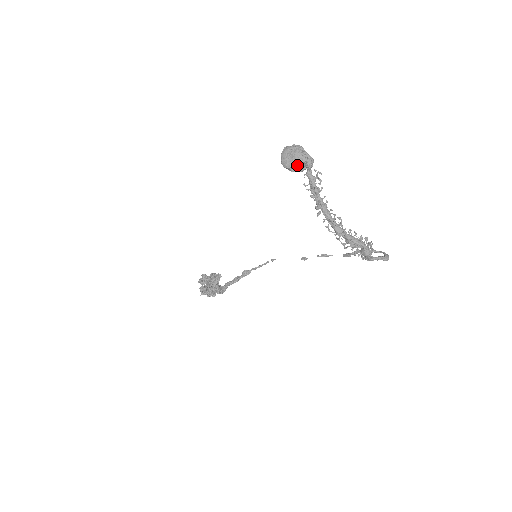
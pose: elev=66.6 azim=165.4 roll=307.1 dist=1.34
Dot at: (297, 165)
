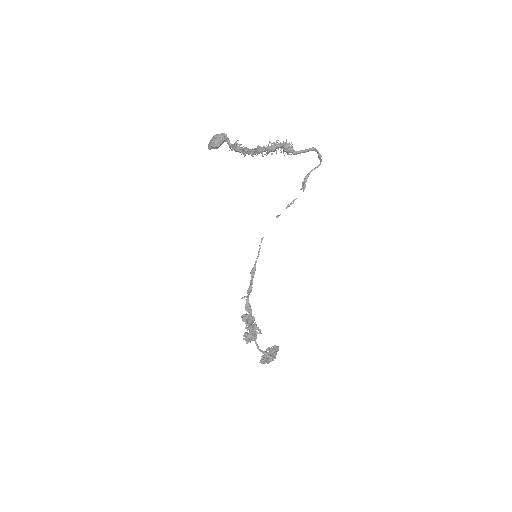
Dot at: (217, 142)
